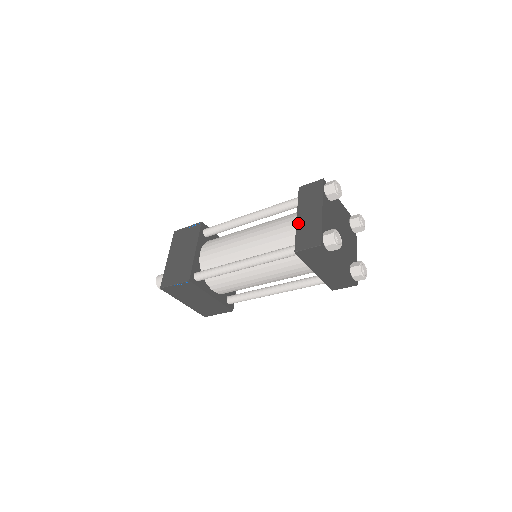
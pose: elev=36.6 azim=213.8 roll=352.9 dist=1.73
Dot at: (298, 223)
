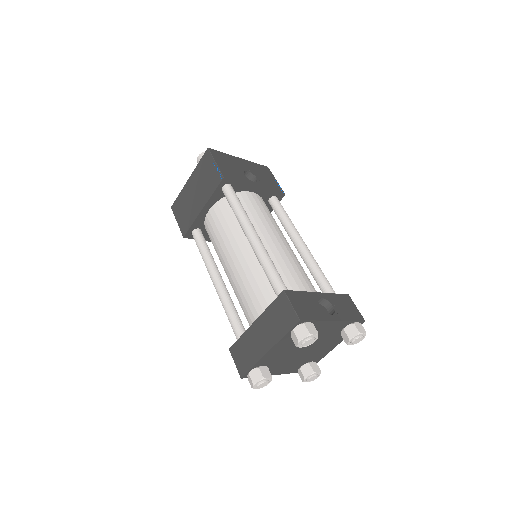
Dot at: (250, 329)
